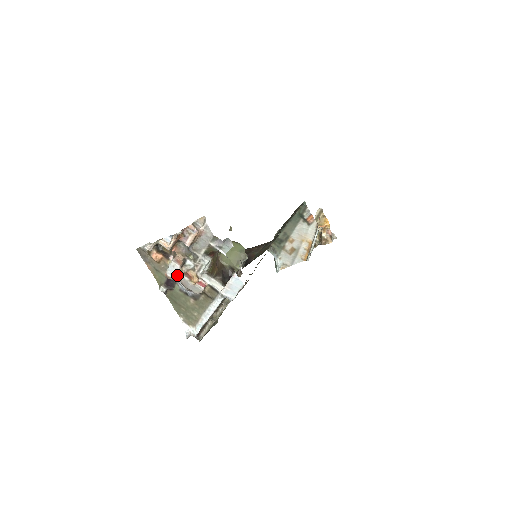
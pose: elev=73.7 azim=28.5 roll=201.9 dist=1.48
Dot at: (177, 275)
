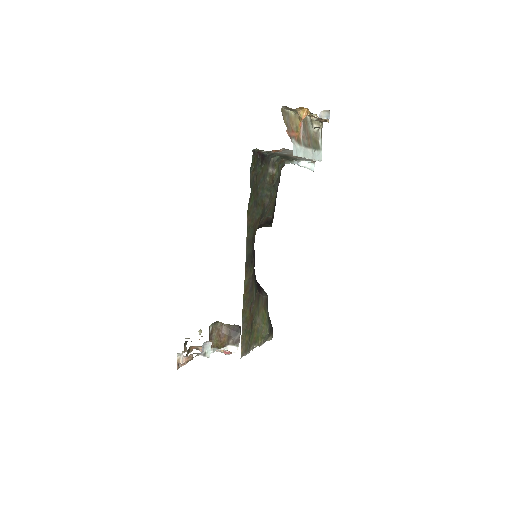
Dot at: occluded
